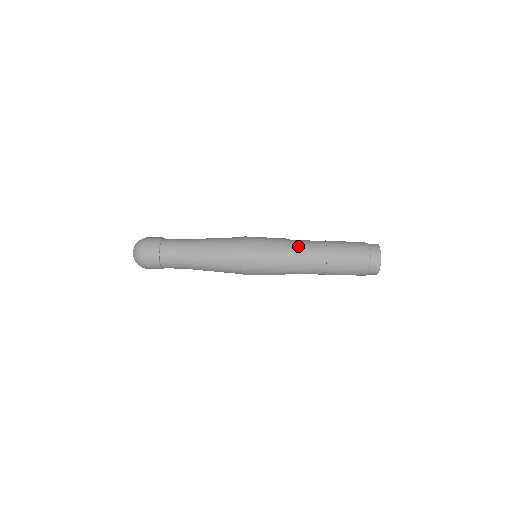
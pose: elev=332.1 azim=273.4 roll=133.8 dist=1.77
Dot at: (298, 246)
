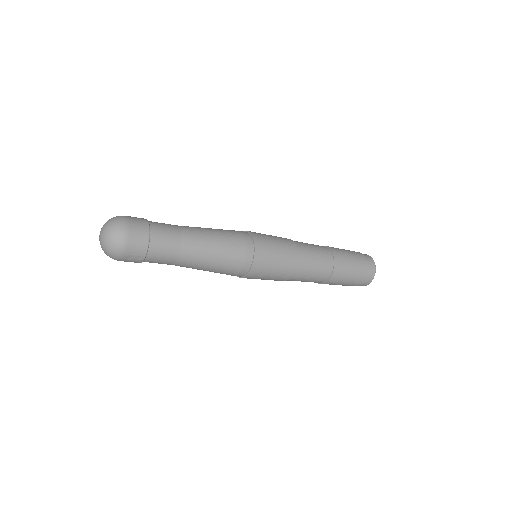
Dot at: occluded
